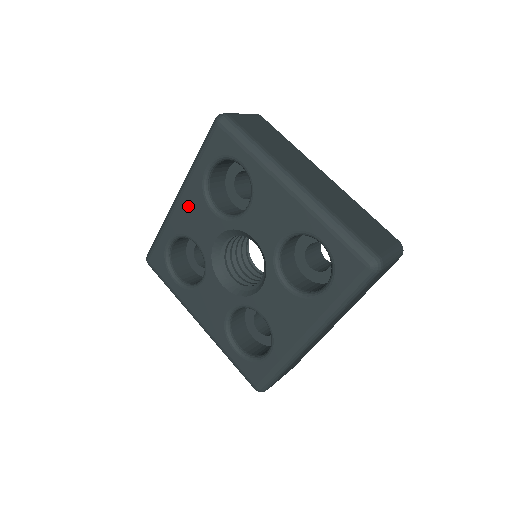
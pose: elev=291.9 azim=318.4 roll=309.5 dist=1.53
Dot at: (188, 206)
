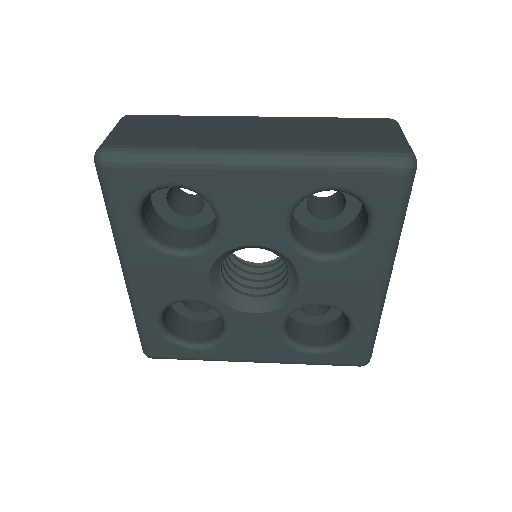
Dot at: (148, 275)
